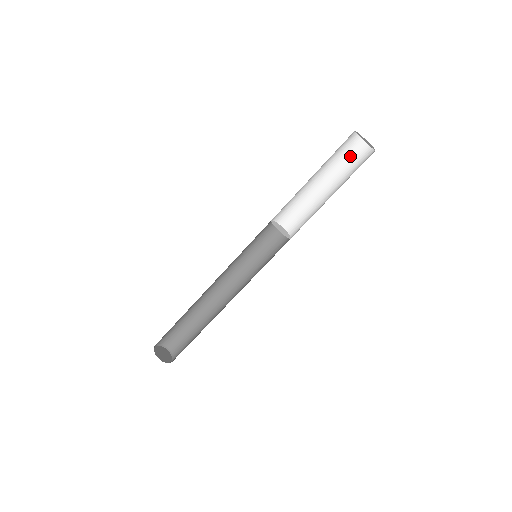
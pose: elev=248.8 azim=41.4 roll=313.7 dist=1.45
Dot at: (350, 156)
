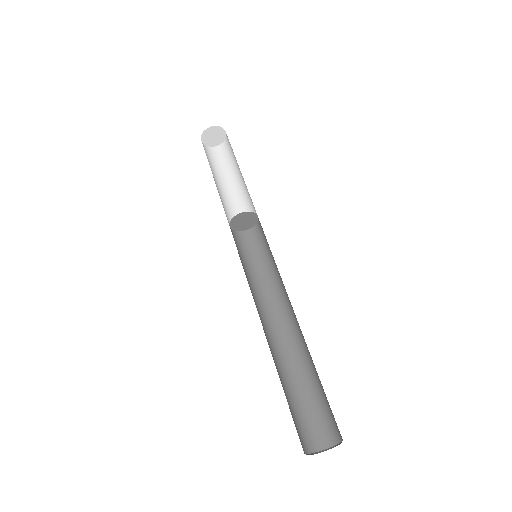
Dot at: (222, 158)
